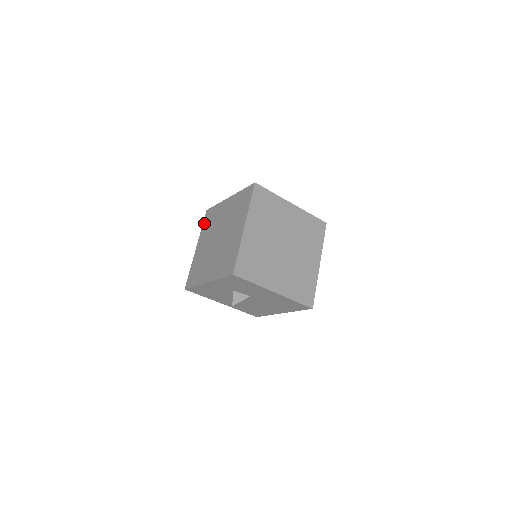
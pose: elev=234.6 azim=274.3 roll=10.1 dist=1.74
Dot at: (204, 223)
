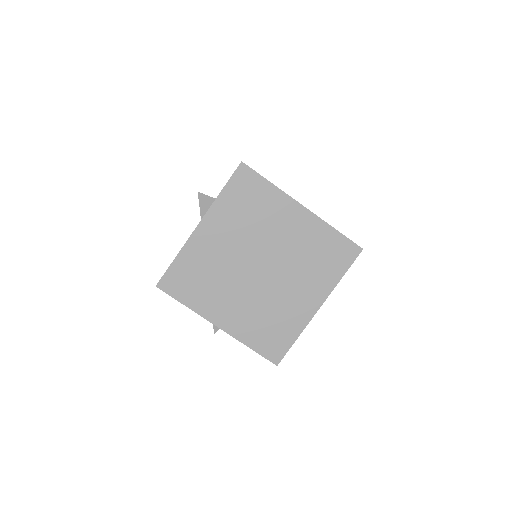
Dot at: (231, 190)
